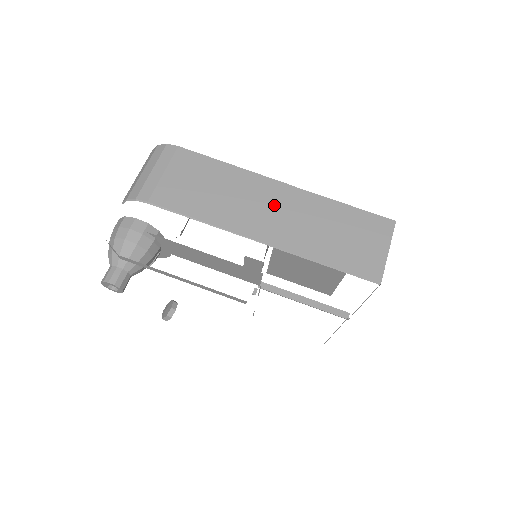
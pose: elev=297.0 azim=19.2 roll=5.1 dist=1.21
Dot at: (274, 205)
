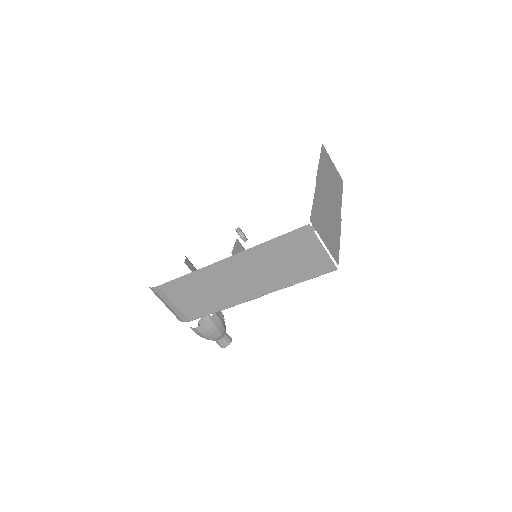
Dot at: (238, 275)
